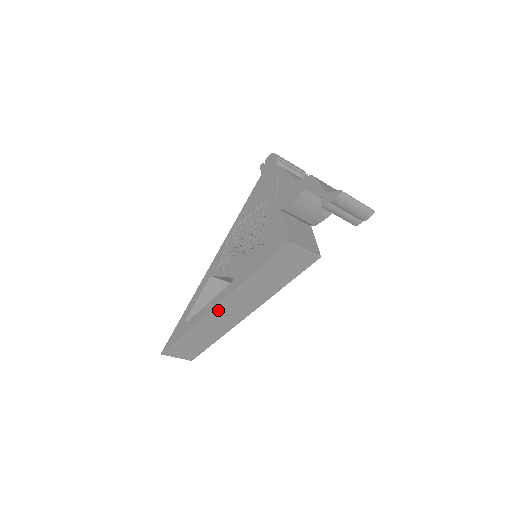
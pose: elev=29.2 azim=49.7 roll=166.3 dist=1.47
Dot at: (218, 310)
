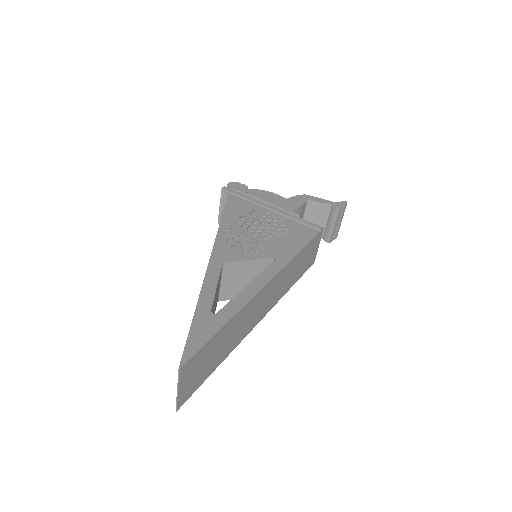
Dot at: (263, 292)
